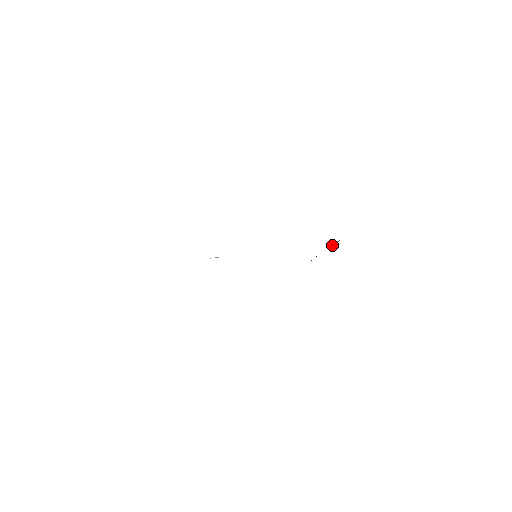
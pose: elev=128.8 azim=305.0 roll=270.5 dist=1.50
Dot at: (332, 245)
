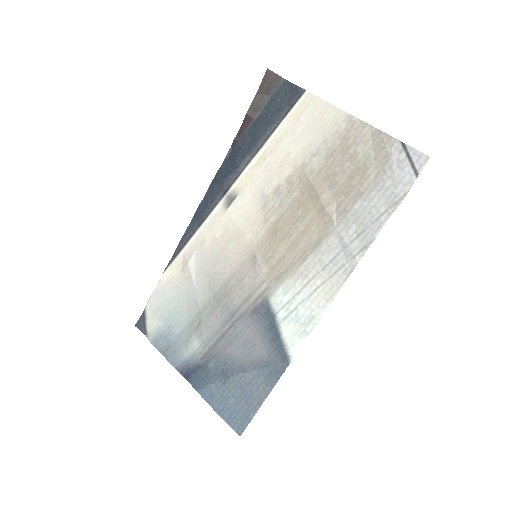
Dot at: (267, 86)
